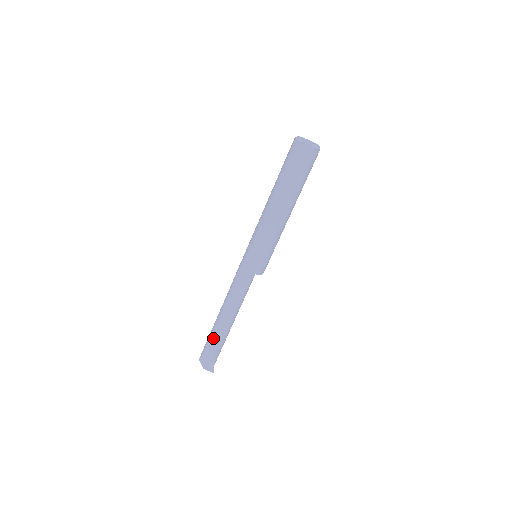
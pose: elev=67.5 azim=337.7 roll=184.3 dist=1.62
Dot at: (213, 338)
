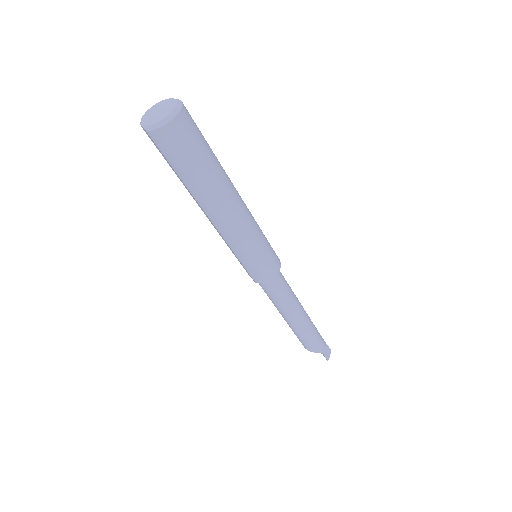
Dot at: occluded
